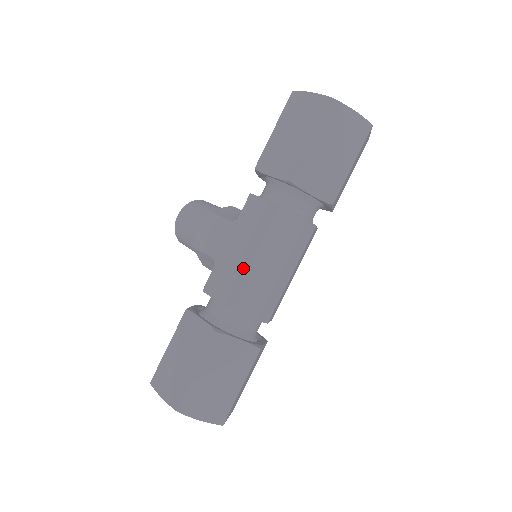
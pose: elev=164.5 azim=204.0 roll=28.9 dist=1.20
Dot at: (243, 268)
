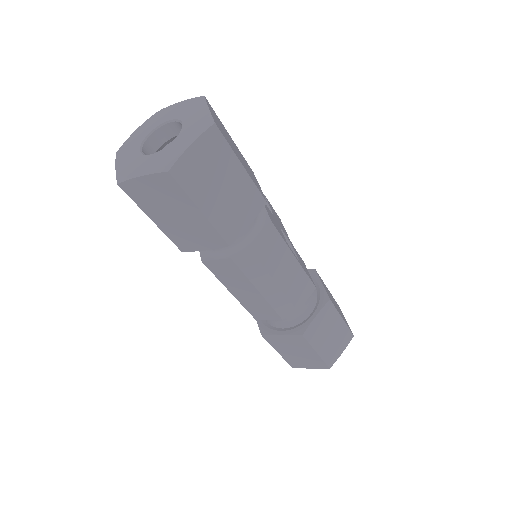
Dot at: occluded
